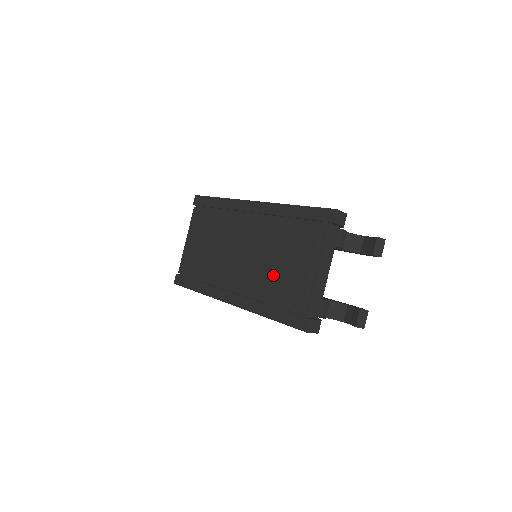
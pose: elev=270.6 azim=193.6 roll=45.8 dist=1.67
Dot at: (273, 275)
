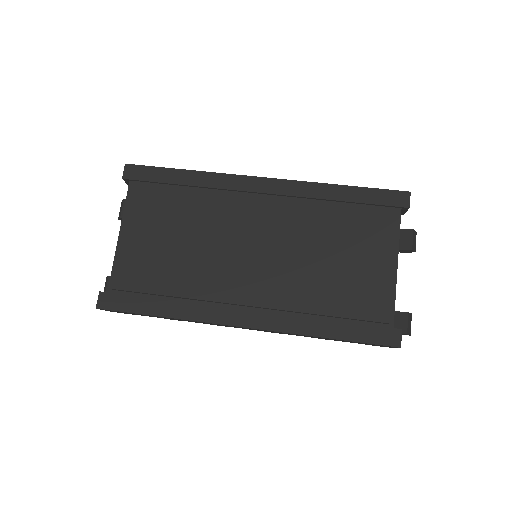
Dot at: (330, 277)
